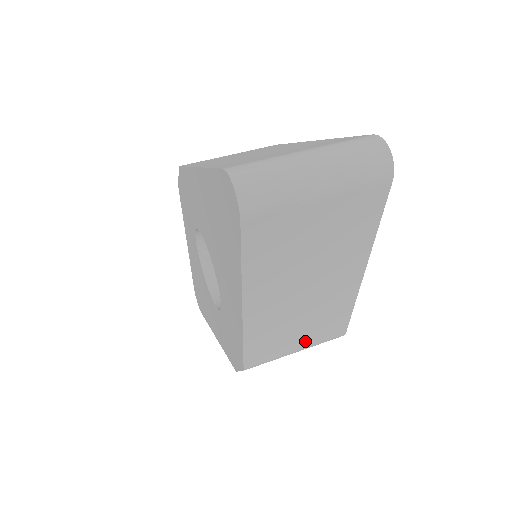
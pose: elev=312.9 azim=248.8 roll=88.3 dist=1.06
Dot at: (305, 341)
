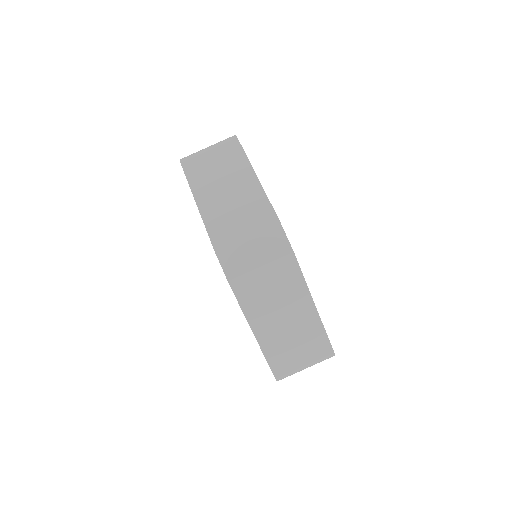
Dot at: occluded
